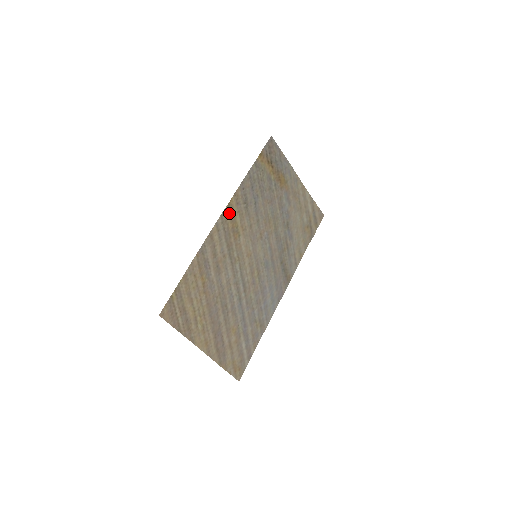
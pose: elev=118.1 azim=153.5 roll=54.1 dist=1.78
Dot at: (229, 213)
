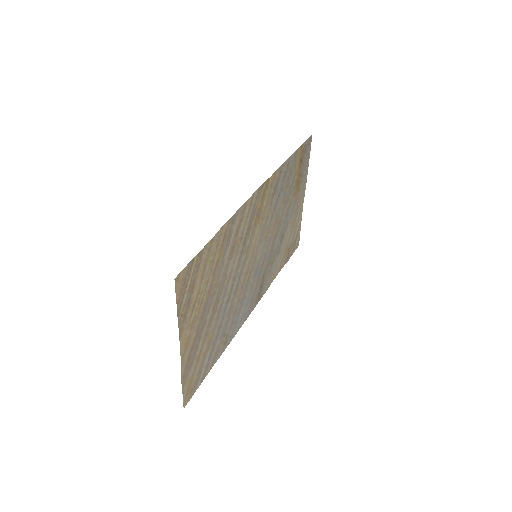
Dot at: (264, 190)
